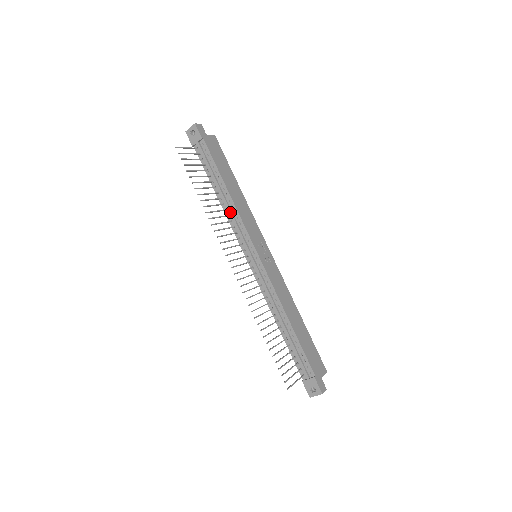
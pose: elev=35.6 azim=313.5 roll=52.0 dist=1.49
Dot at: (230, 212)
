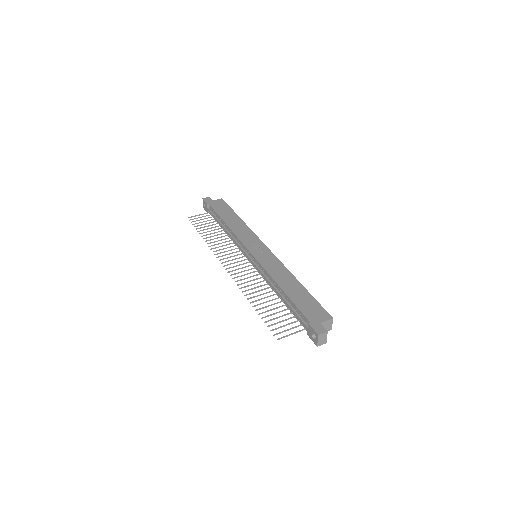
Dot at: (231, 237)
